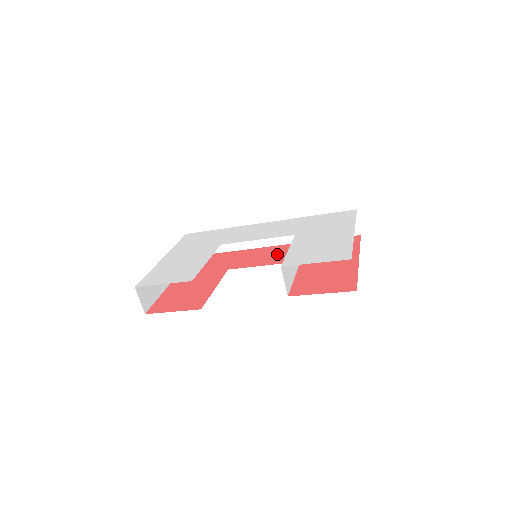
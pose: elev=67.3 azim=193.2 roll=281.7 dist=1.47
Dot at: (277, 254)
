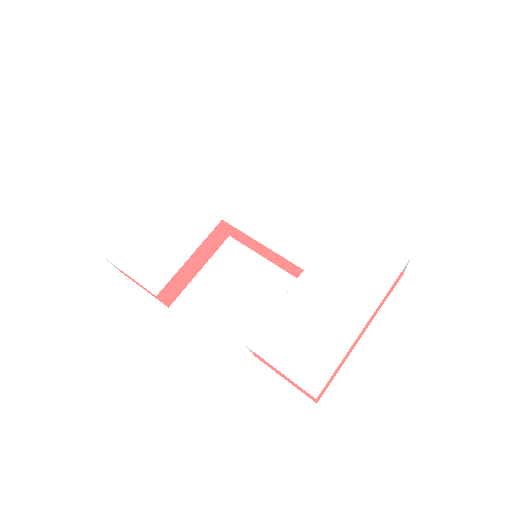
Dot at: occluded
